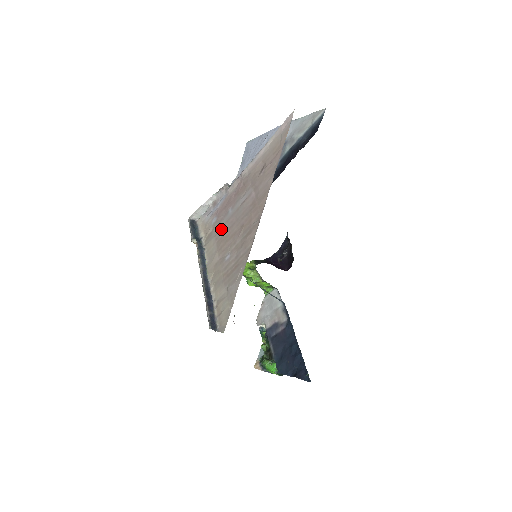
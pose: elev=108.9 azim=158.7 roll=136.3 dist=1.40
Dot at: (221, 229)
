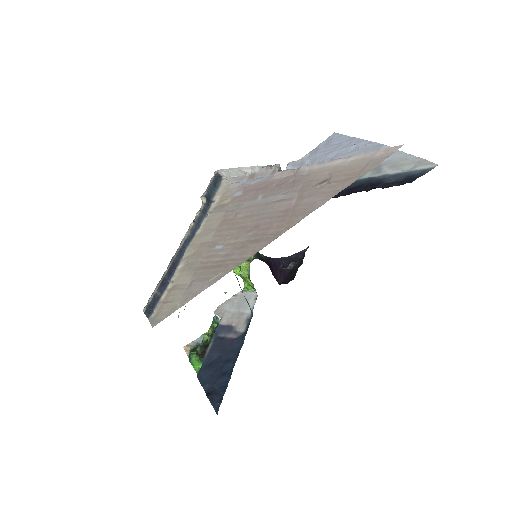
Dot at: (237, 210)
